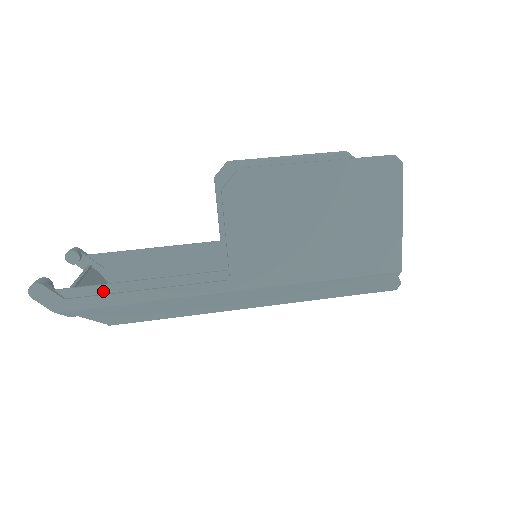
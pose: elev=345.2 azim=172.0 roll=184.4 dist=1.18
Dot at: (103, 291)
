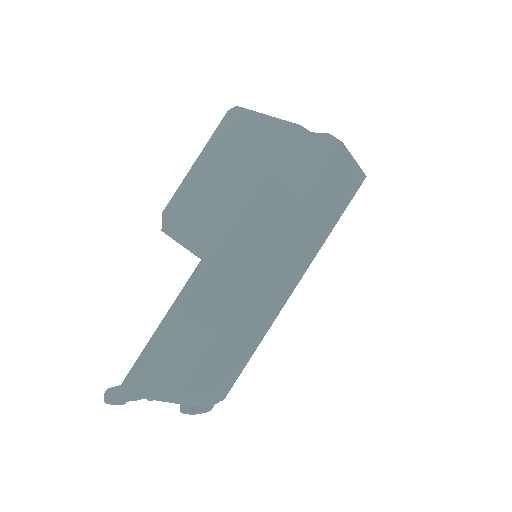
Dot at: (143, 356)
